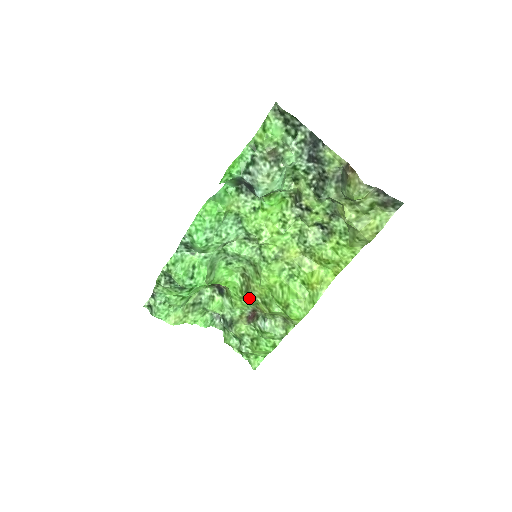
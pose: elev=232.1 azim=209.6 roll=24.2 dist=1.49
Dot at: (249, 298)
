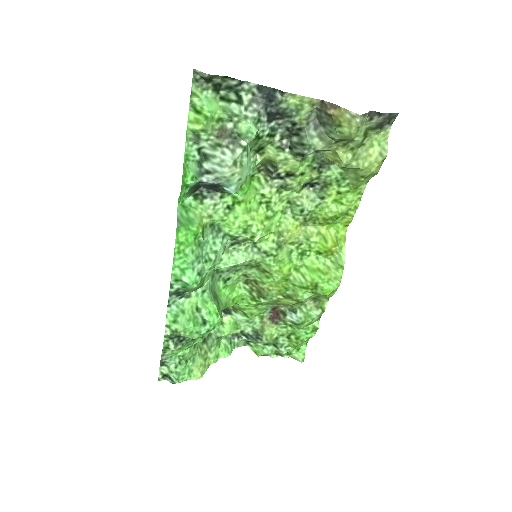
Dot at: (267, 301)
